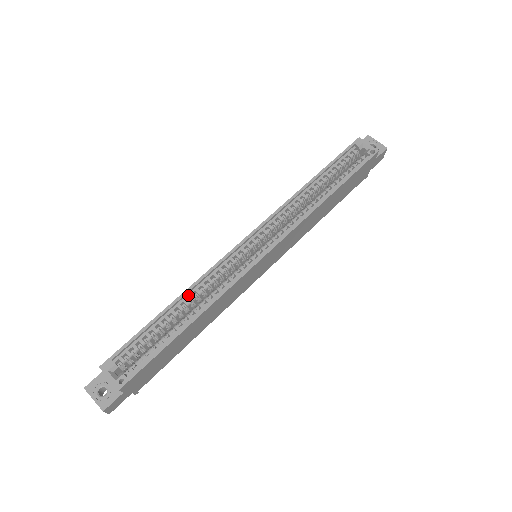
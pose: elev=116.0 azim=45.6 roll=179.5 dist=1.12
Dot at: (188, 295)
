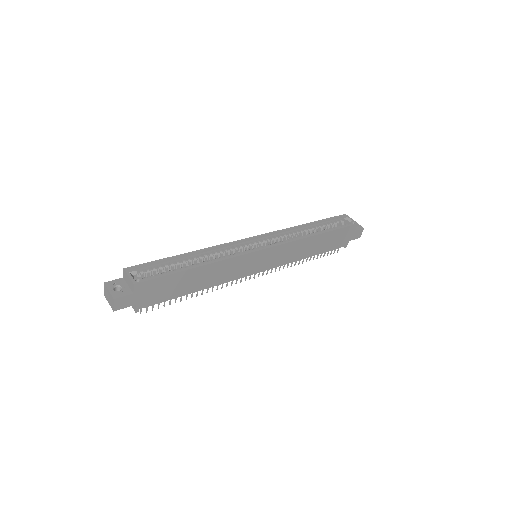
Dot at: (202, 253)
